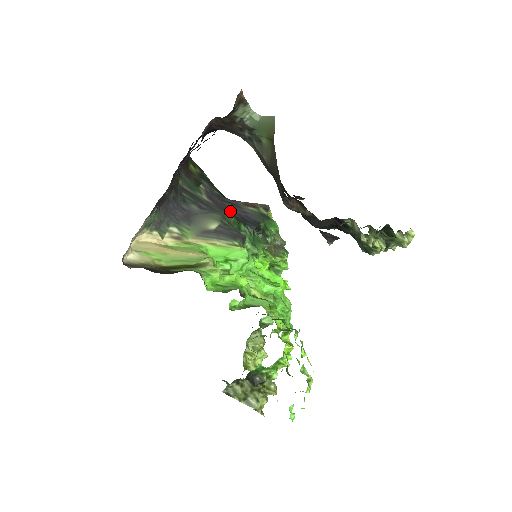
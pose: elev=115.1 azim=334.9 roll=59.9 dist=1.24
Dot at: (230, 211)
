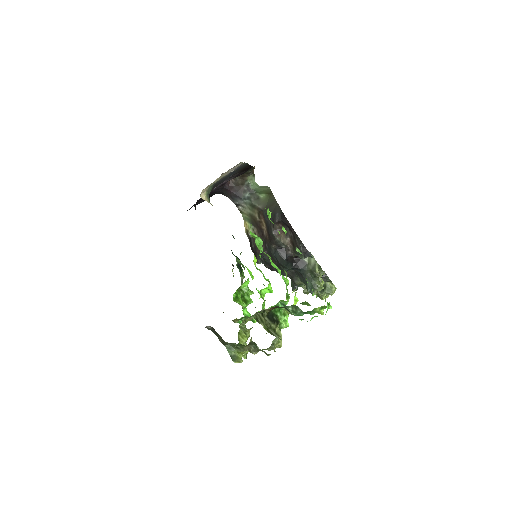
Dot at: occluded
